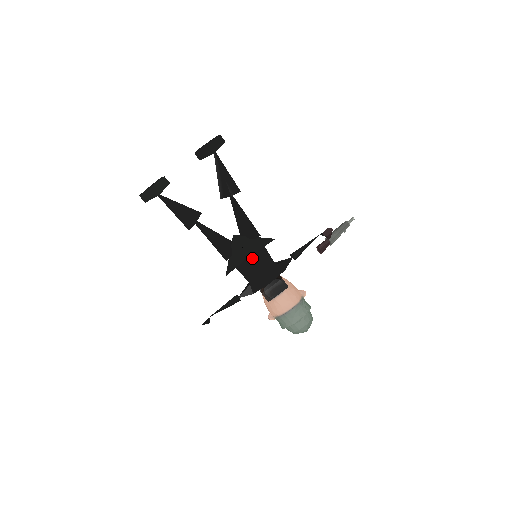
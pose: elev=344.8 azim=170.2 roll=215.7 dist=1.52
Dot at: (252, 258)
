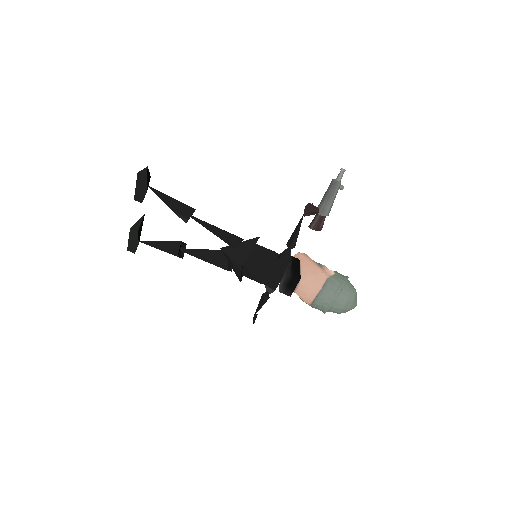
Dot at: (248, 264)
